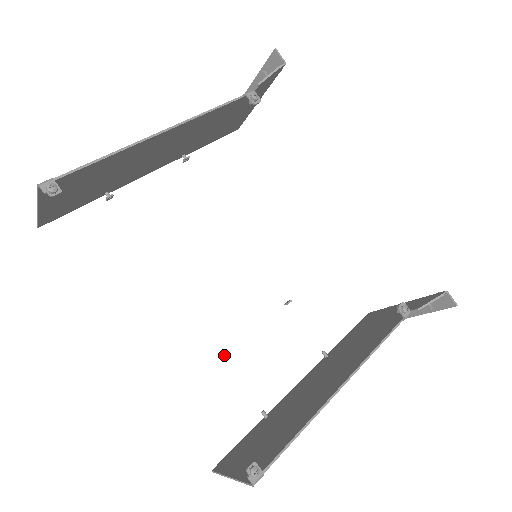
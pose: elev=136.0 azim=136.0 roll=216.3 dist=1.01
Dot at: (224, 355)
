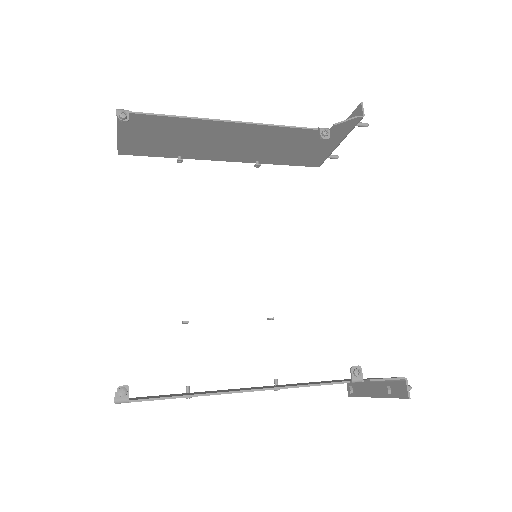
Dot at: occluded
